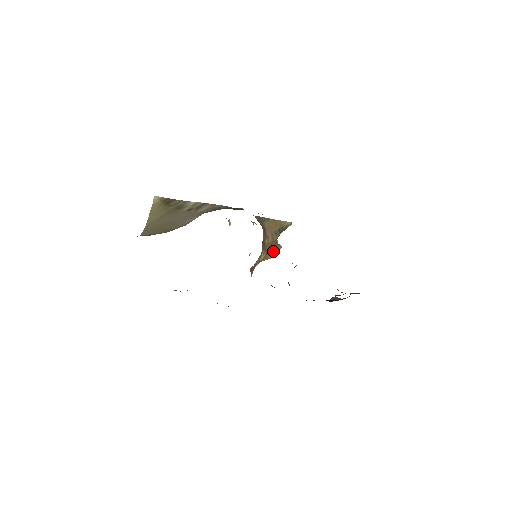
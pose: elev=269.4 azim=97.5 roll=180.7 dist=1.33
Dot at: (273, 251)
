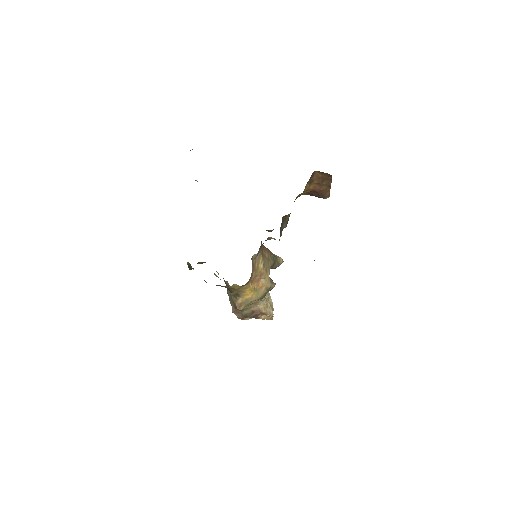
Dot at: occluded
